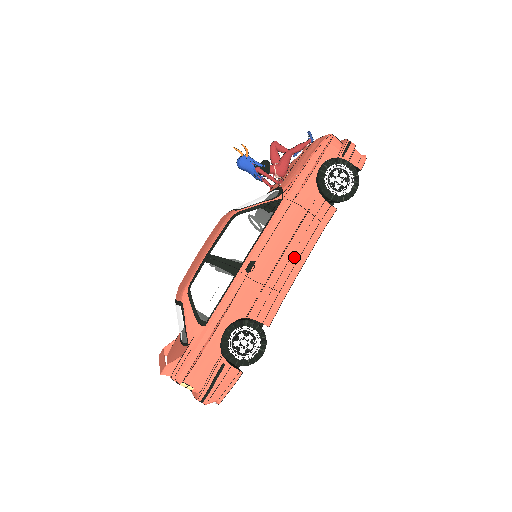
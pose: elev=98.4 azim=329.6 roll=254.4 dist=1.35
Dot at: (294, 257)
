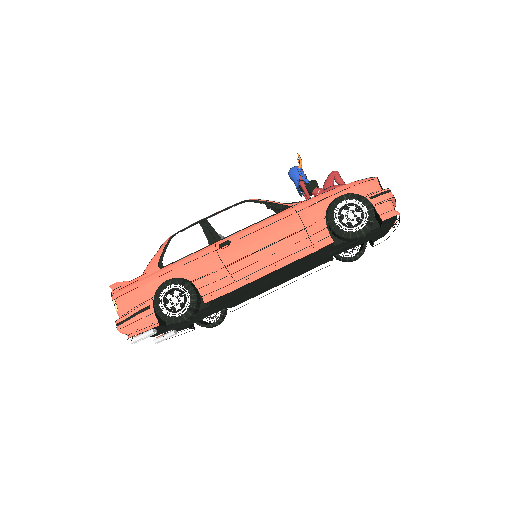
Dot at: (267, 260)
